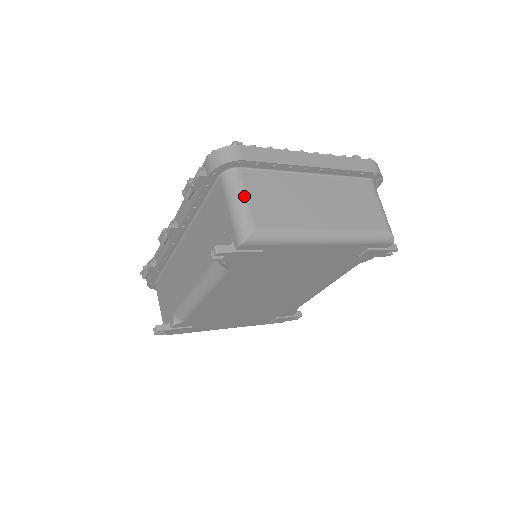
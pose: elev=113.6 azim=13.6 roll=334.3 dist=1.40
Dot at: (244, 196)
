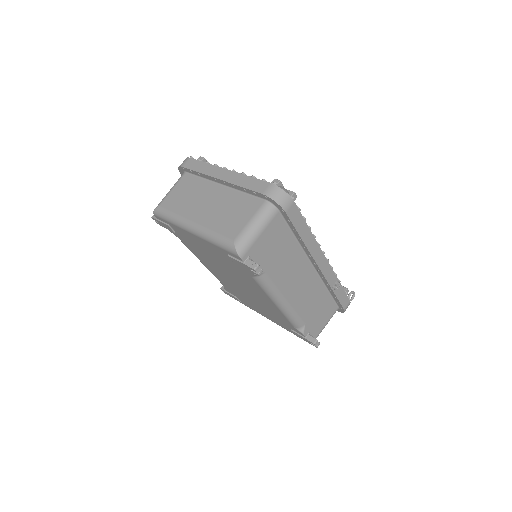
Dot at: (172, 188)
